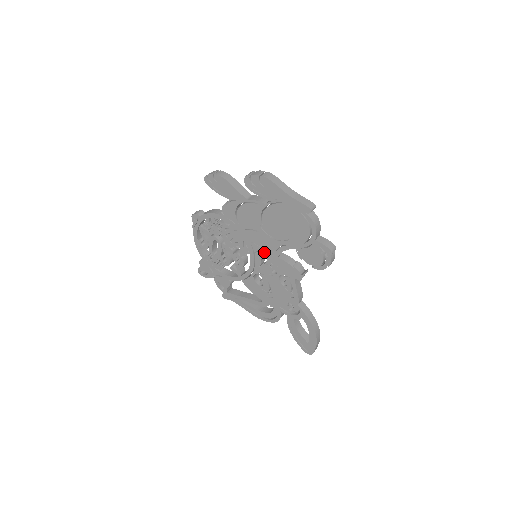
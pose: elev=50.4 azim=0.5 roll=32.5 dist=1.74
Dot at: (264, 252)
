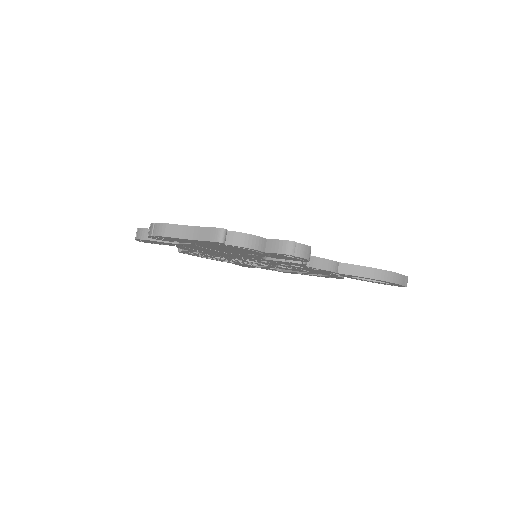
Dot at: (253, 259)
